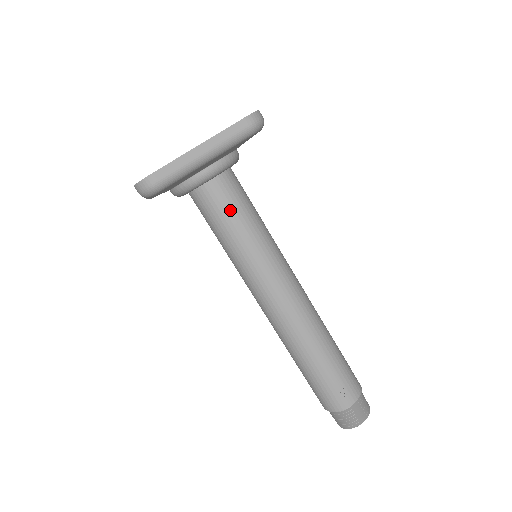
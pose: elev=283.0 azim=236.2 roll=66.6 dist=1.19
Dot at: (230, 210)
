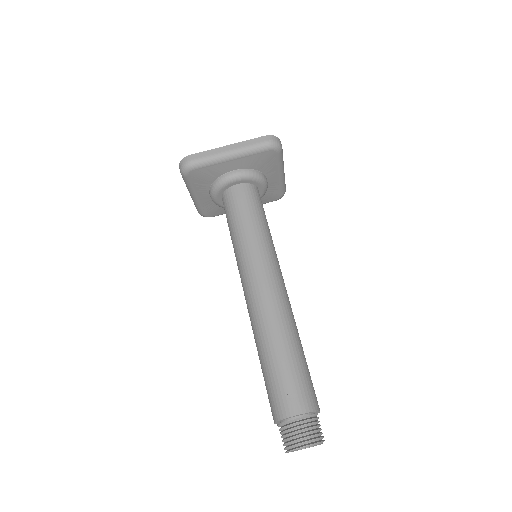
Dot at: (242, 207)
